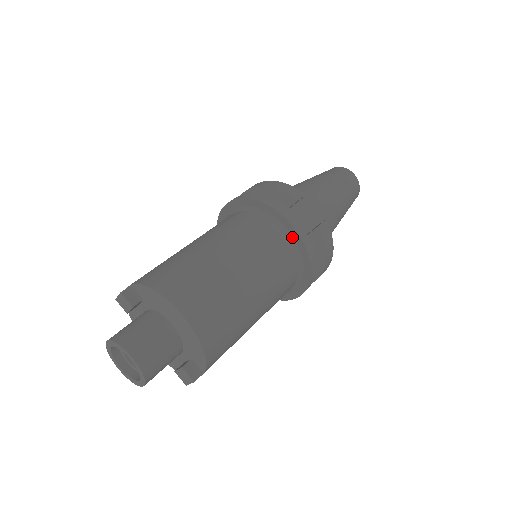
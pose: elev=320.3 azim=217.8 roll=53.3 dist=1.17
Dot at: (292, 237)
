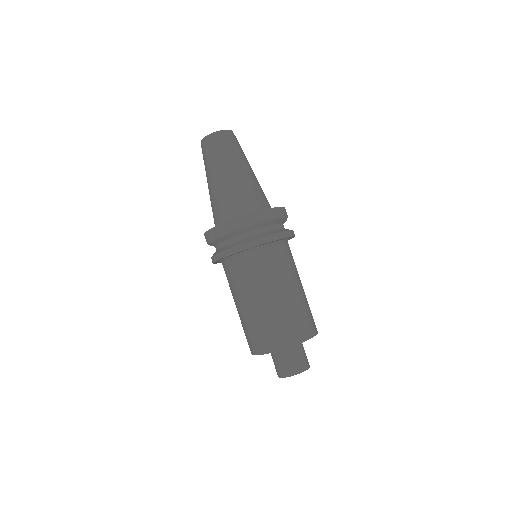
Dot at: occluded
